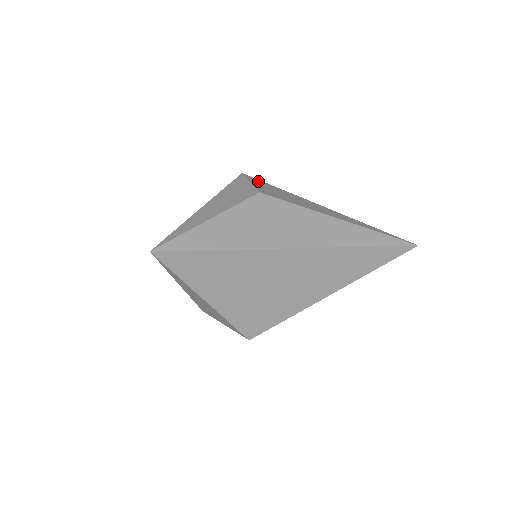
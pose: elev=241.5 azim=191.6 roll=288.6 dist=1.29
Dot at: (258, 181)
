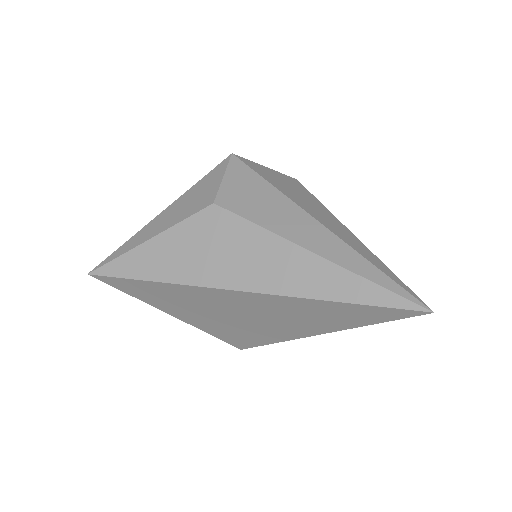
Dot at: (242, 170)
